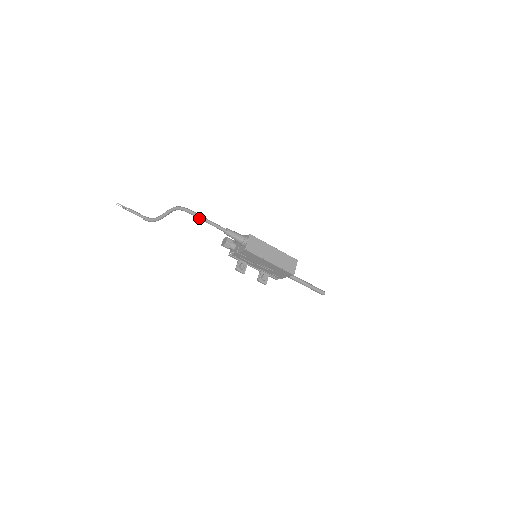
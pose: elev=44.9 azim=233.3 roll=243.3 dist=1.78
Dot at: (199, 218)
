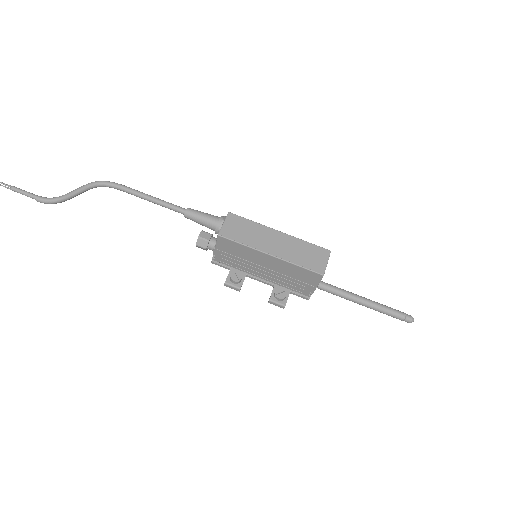
Dot at: (137, 196)
